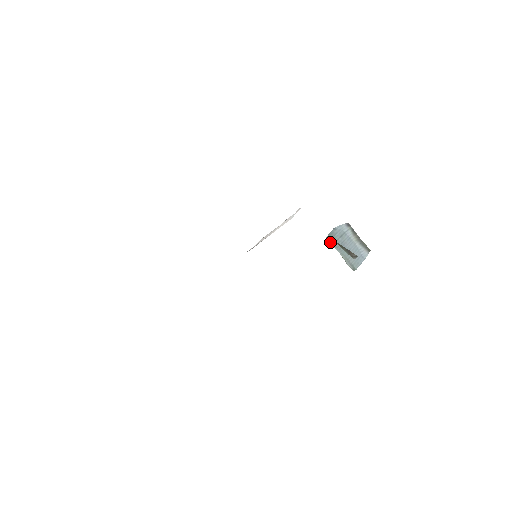
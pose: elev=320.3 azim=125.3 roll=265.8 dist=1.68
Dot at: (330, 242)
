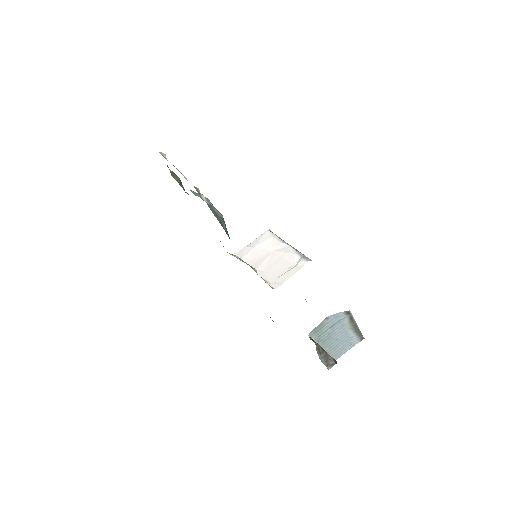
Dot at: (312, 338)
